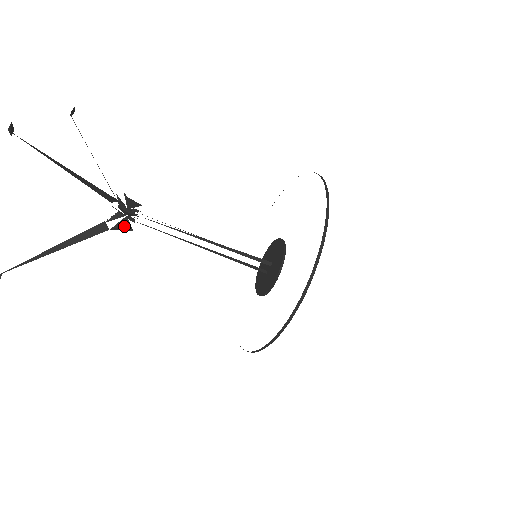
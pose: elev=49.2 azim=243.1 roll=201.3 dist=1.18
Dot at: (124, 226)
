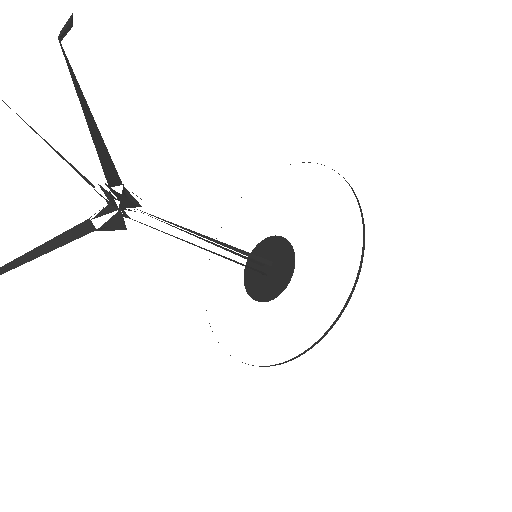
Dot at: (116, 224)
